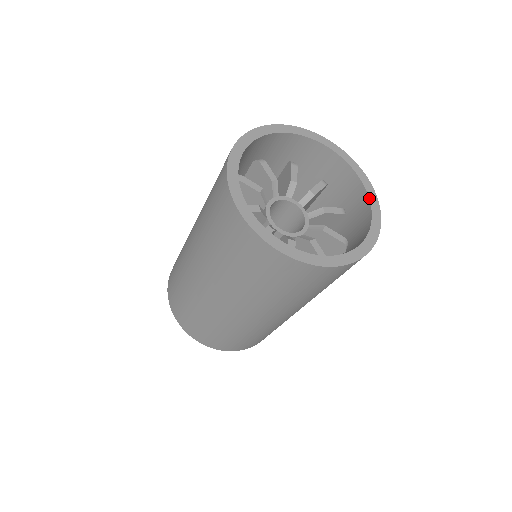
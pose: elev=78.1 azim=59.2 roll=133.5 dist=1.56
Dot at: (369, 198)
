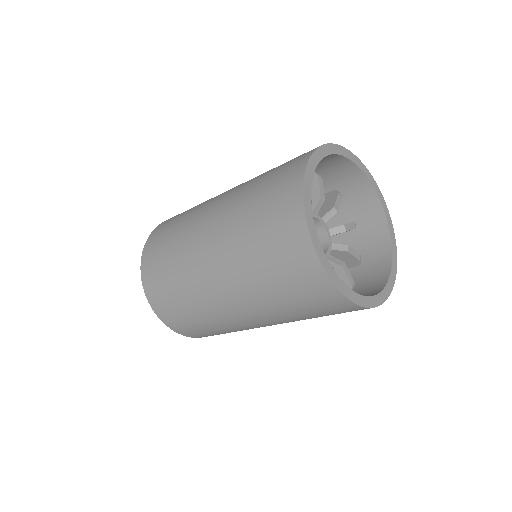
Dot at: (387, 221)
